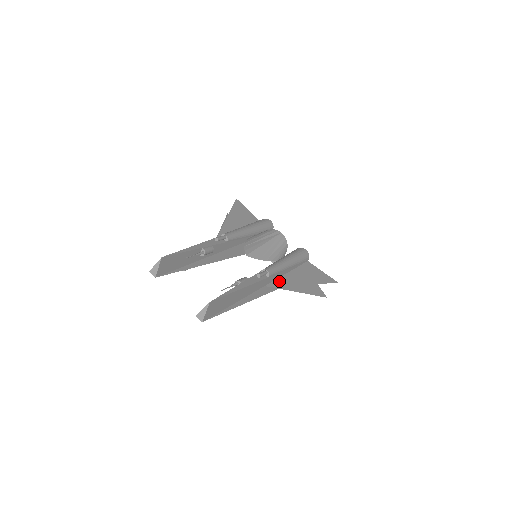
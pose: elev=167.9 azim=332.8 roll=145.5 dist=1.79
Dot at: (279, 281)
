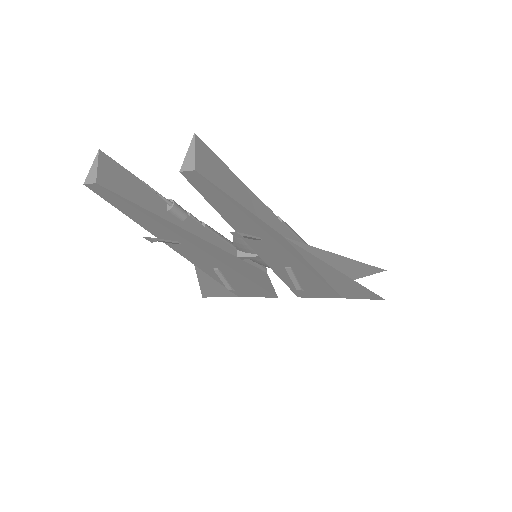
Dot at: (302, 247)
